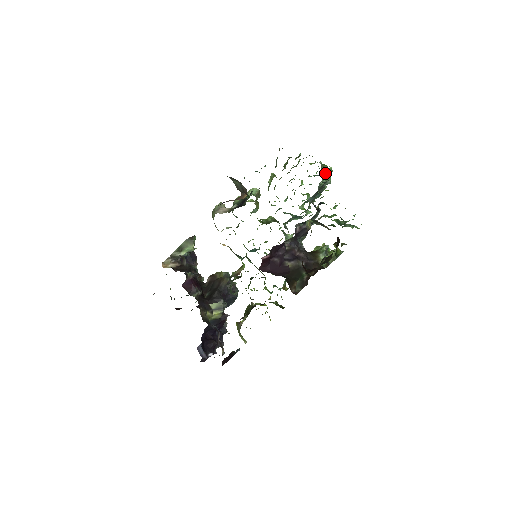
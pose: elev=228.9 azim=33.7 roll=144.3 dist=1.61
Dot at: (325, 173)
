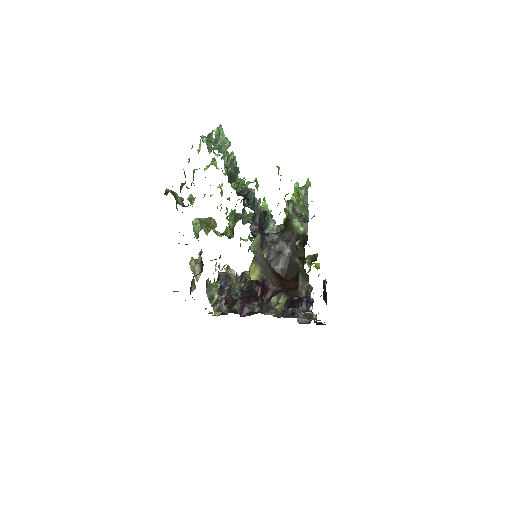
Dot at: (217, 147)
